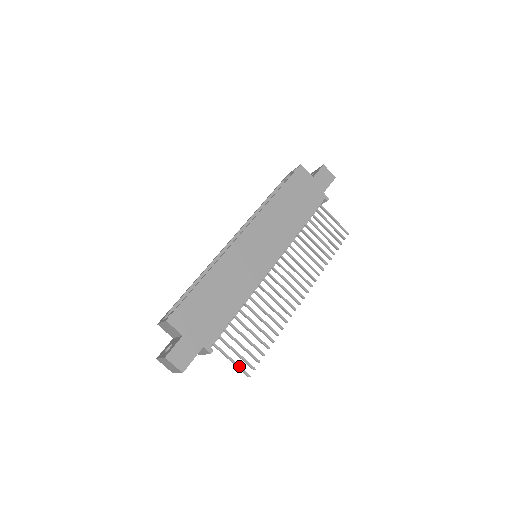
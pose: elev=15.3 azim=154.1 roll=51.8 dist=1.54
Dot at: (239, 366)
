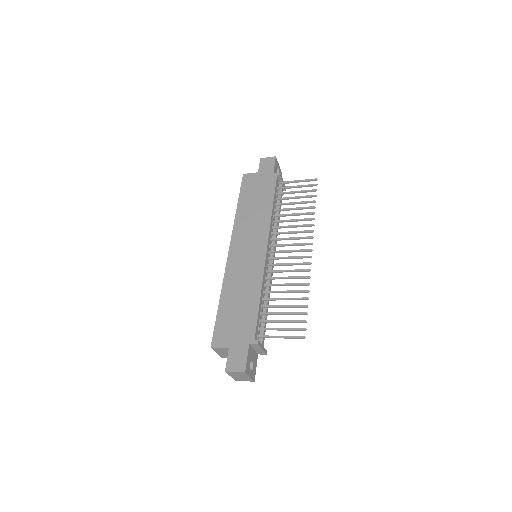
Dot at: (290, 336)
